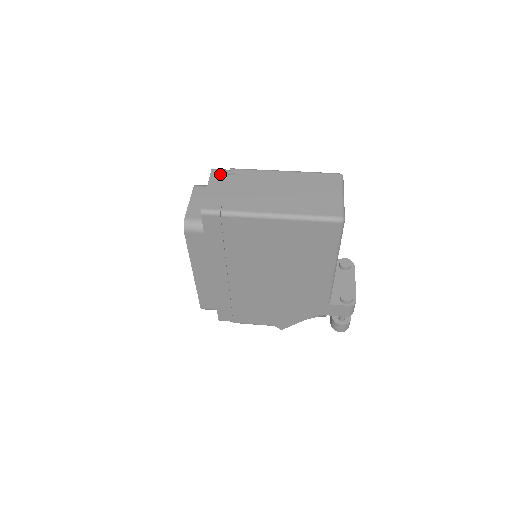
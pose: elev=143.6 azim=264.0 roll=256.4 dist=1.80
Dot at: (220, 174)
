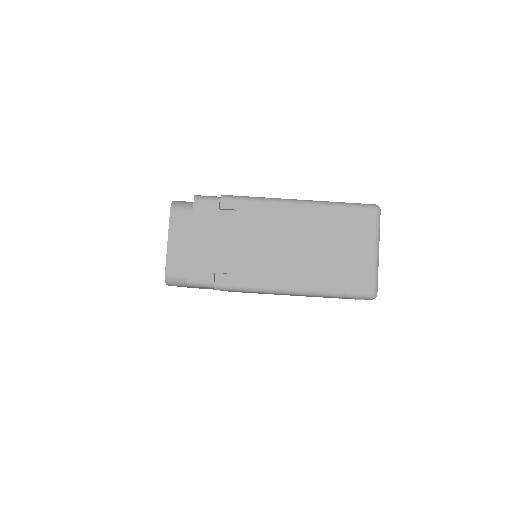
Dot at: (207, 210)
